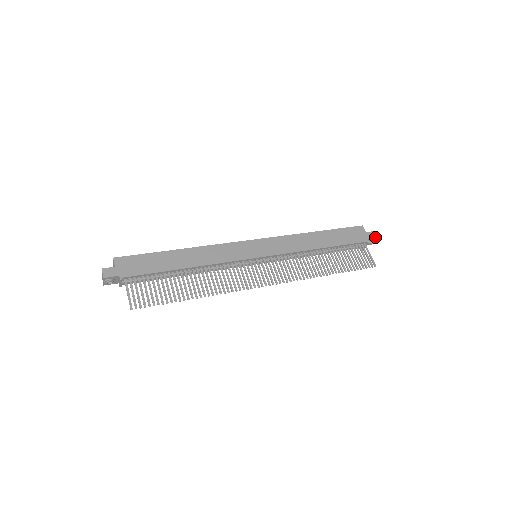
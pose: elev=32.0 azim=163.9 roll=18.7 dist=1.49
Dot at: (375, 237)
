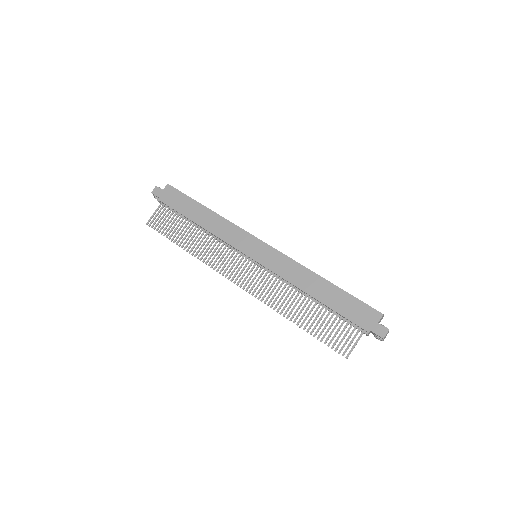
Dot at: (382, 335)
